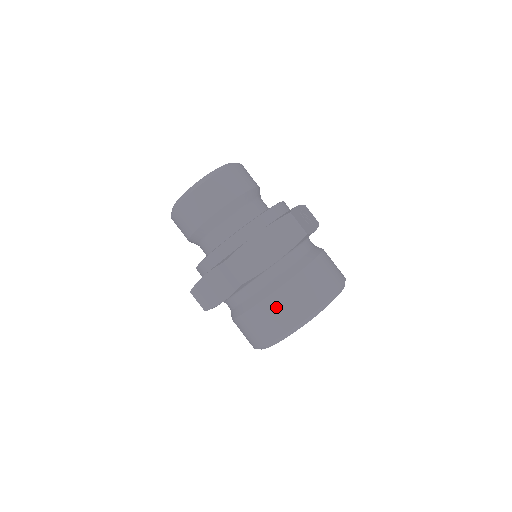
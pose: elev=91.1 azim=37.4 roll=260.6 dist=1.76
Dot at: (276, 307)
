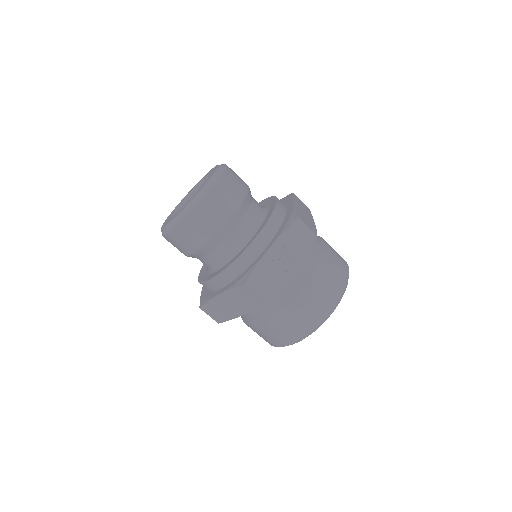
Dot at: (257, 332)
